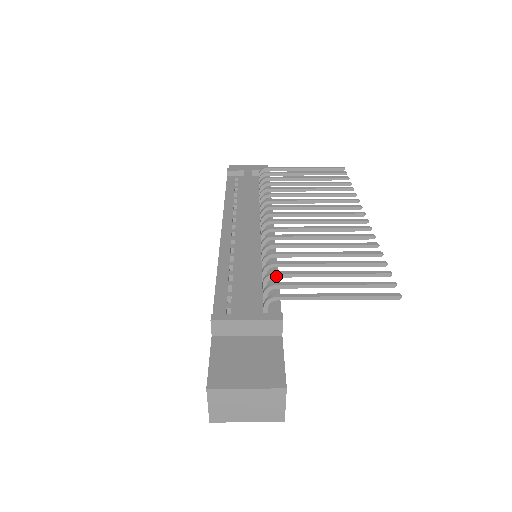
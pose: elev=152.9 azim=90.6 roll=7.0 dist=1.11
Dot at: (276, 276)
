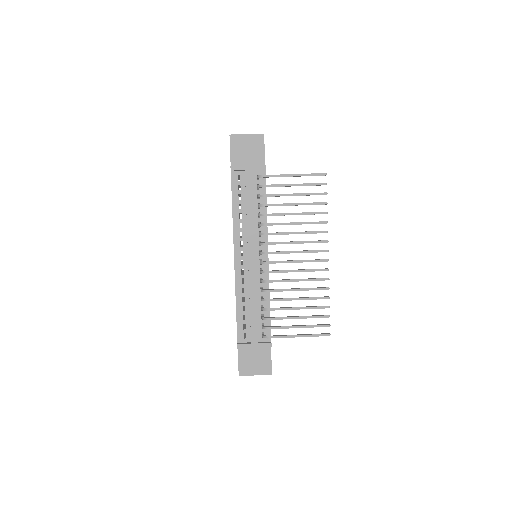
Dot at: occluded
